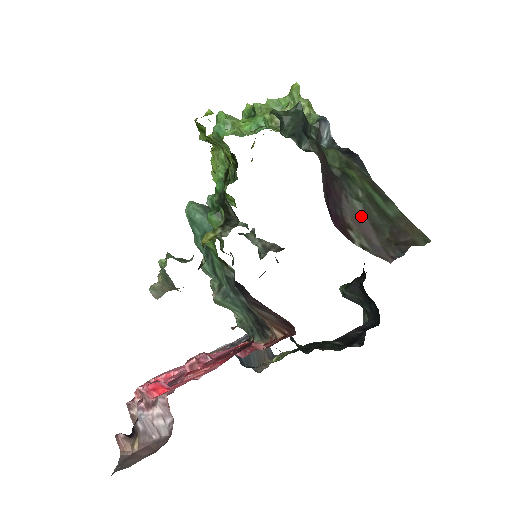
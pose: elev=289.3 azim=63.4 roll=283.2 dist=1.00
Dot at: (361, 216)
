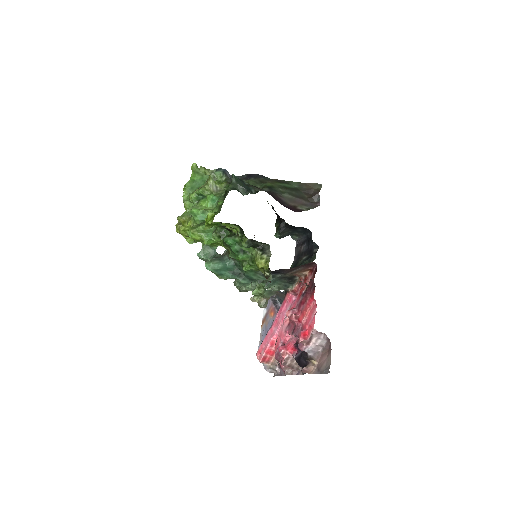
Dot at: (292, 198)
